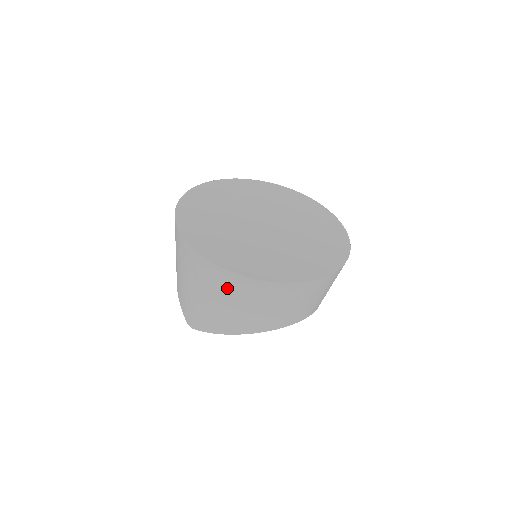
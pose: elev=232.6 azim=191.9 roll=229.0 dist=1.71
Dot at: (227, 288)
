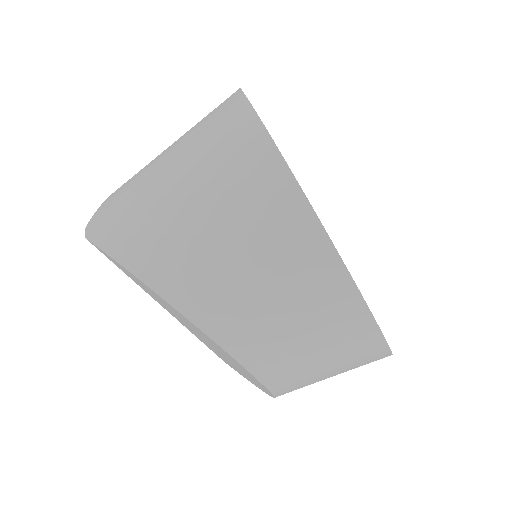
Dot at: (244, 189)
